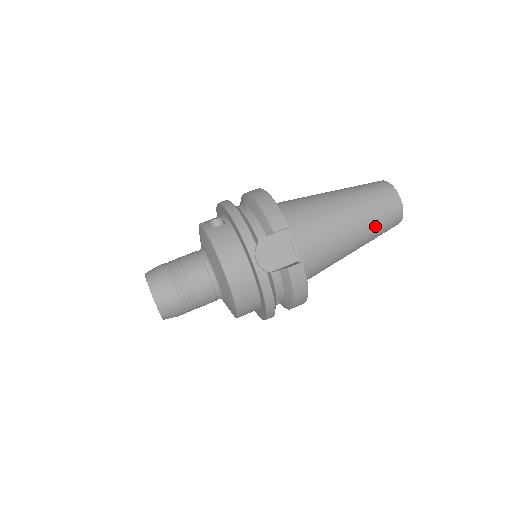
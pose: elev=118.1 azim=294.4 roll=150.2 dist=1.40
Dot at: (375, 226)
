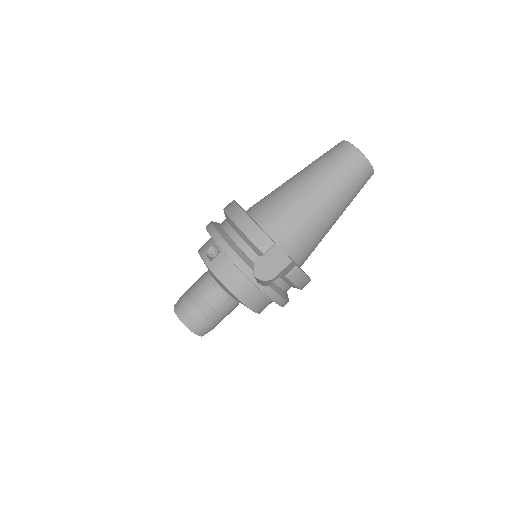
Dot at: (350, 194)
